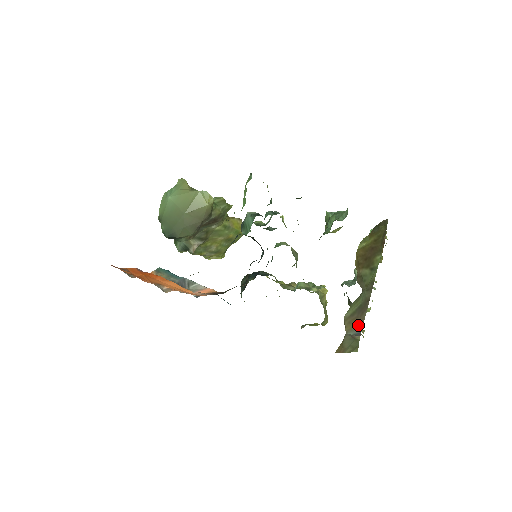
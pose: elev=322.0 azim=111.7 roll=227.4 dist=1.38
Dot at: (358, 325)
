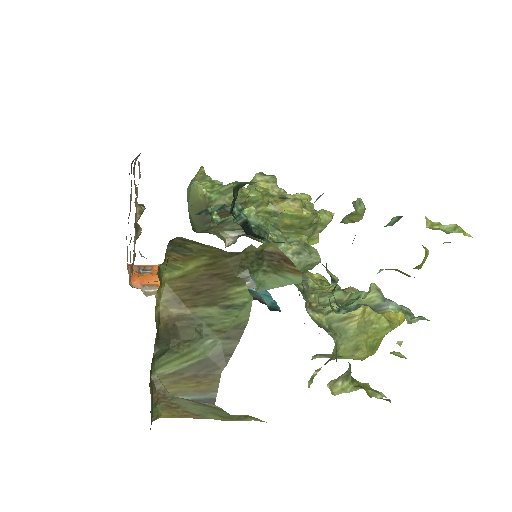
Dot at: (203, 388)
